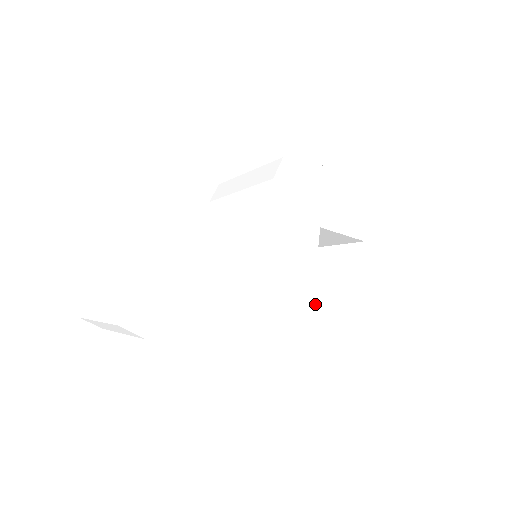
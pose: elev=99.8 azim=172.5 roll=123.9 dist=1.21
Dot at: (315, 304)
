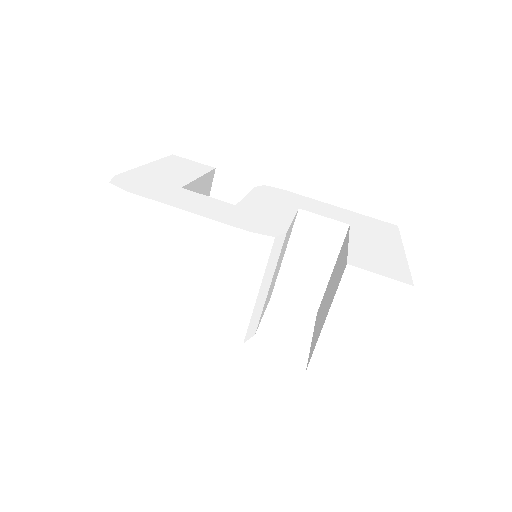
Dot at: (327, 298)
